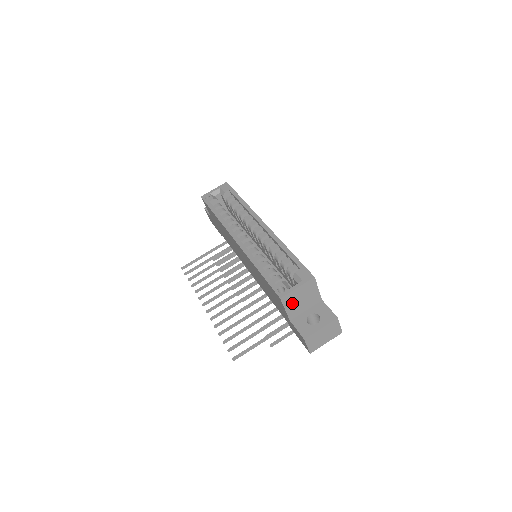
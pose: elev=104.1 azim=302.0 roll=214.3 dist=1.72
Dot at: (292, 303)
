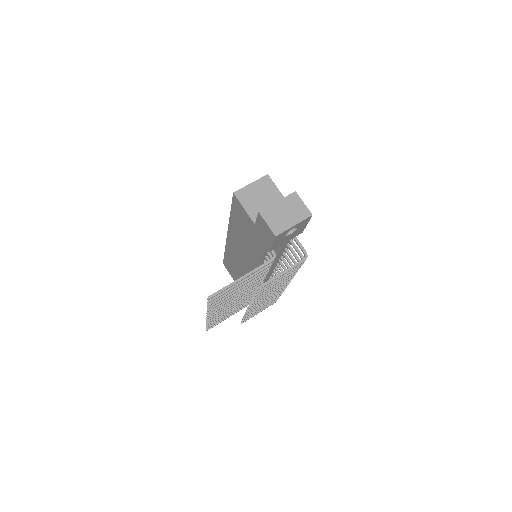
Dot at: (250, 202)
